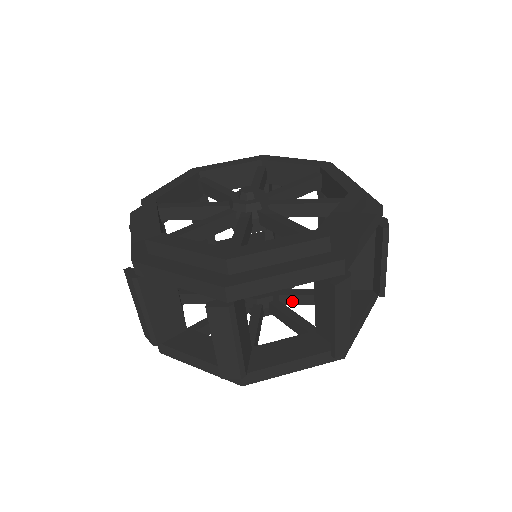
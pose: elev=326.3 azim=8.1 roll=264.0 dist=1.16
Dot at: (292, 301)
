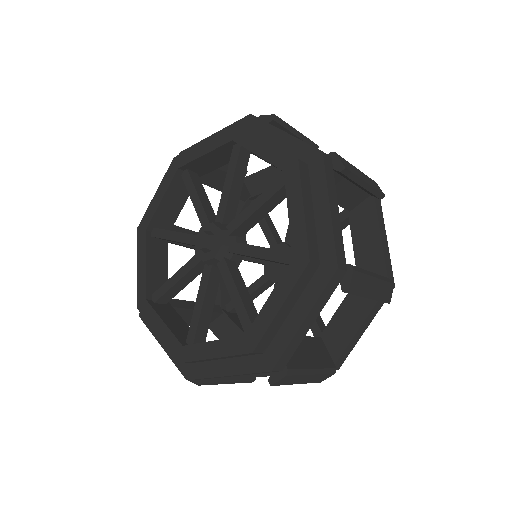
Dot at: occluded
